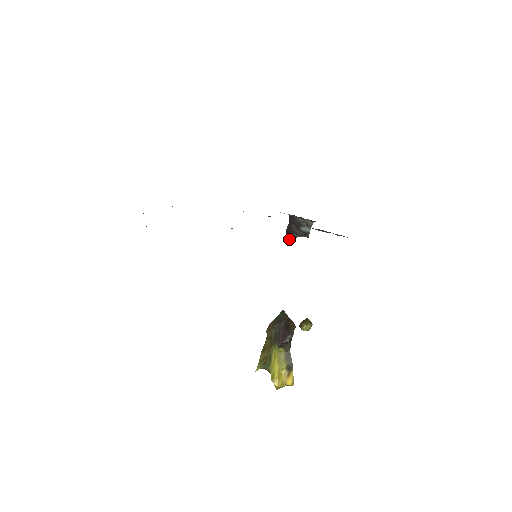
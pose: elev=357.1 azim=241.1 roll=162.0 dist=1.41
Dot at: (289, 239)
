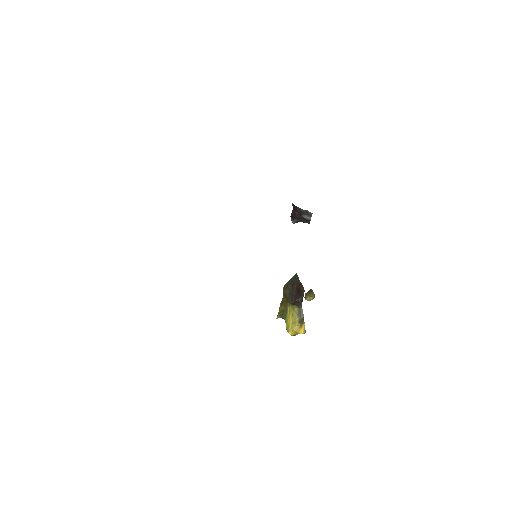
Dot at: (294, 223)
